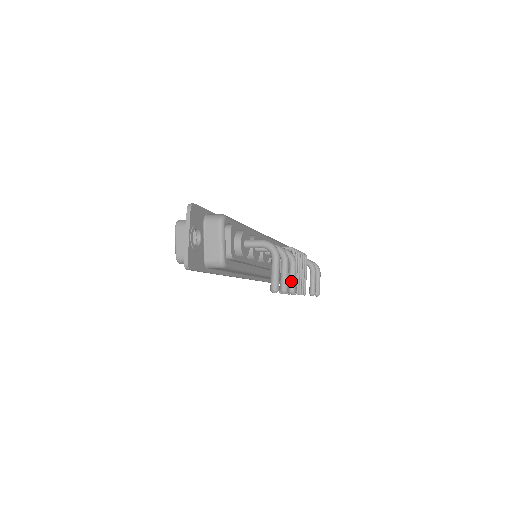
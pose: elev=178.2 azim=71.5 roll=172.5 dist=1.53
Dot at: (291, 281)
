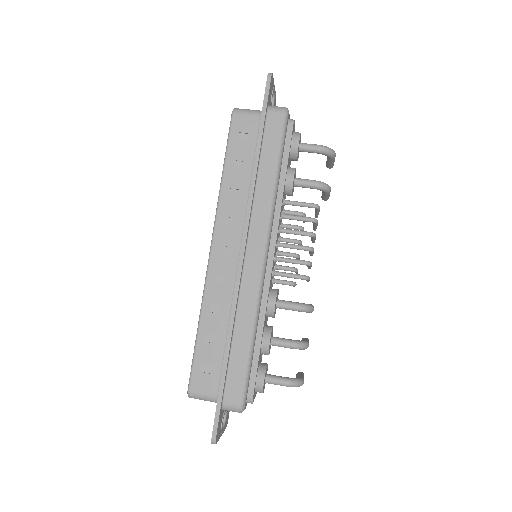
Dot at: occluded
